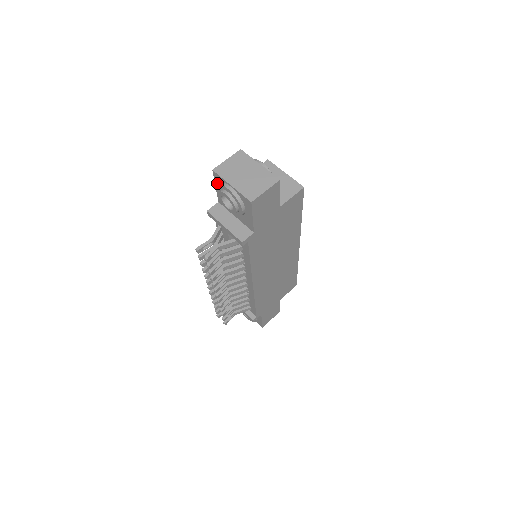
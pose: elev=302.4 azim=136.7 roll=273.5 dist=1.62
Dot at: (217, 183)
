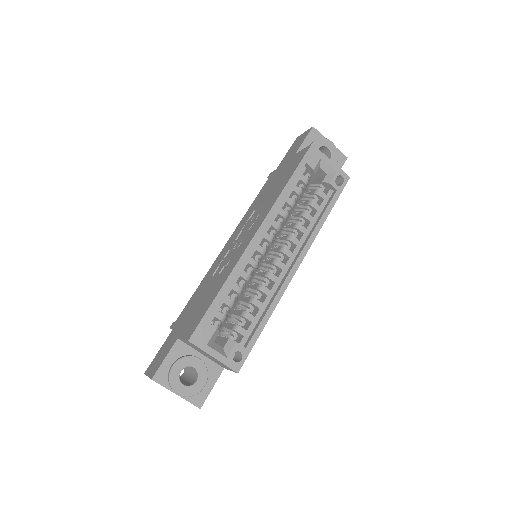
Dot at: occluded
